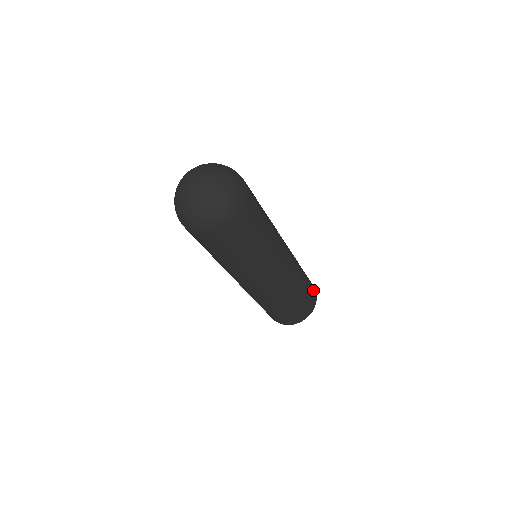
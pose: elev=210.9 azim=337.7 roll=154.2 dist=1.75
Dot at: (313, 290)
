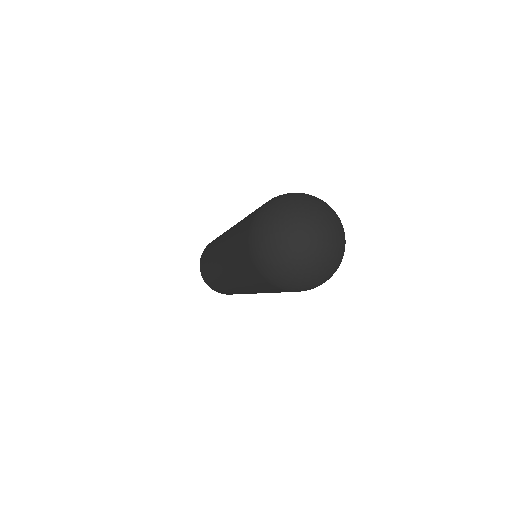
Dot at: occluded
